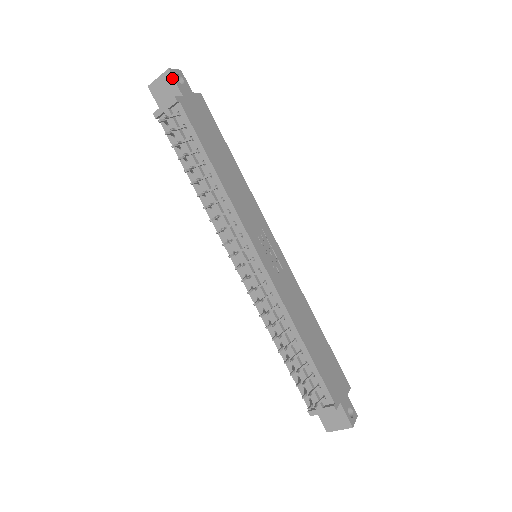
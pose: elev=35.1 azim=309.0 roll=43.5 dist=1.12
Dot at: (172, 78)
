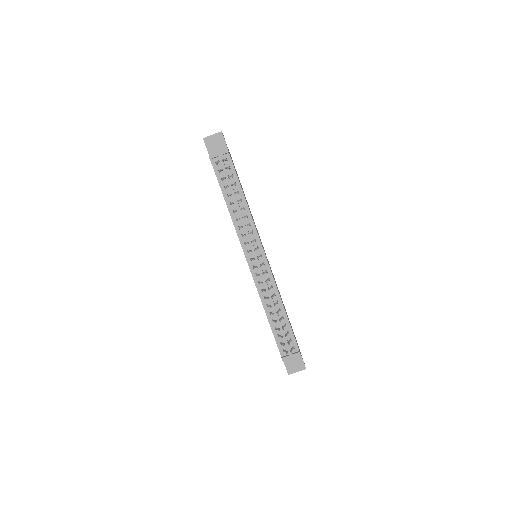
Dot at: (223, 137)
